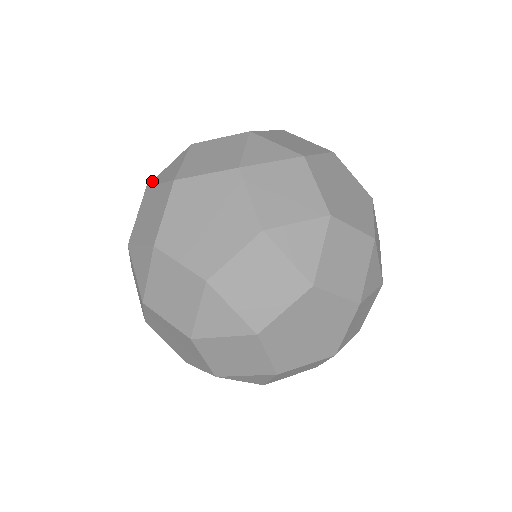
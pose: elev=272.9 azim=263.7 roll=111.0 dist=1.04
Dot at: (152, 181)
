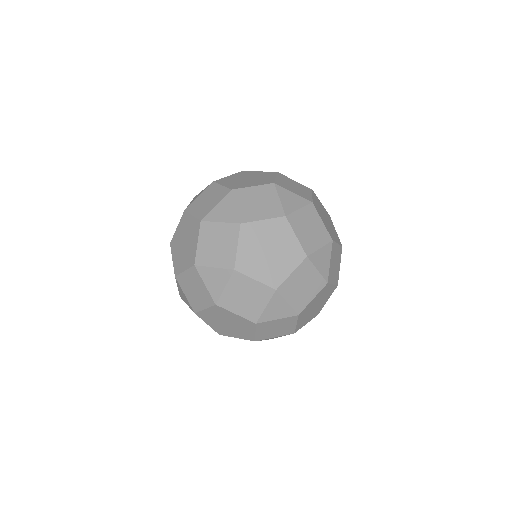
Dot at: (199, 267)
